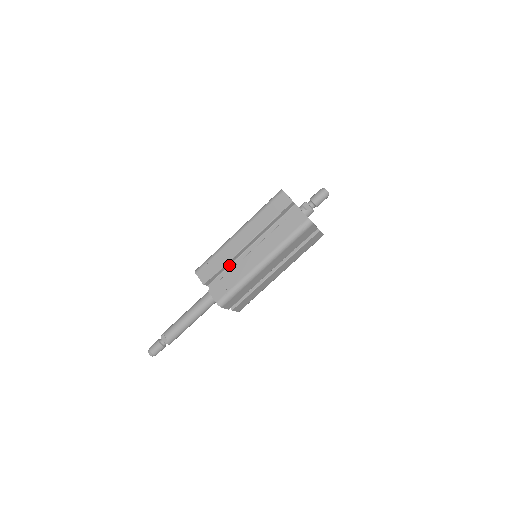
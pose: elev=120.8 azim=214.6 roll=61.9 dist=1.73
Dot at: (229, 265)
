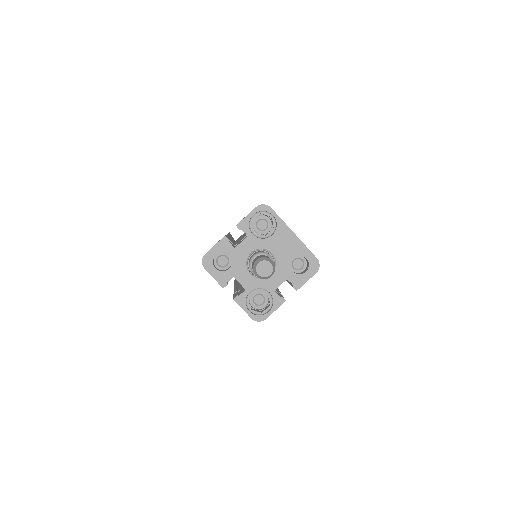
Dot at: occluded
